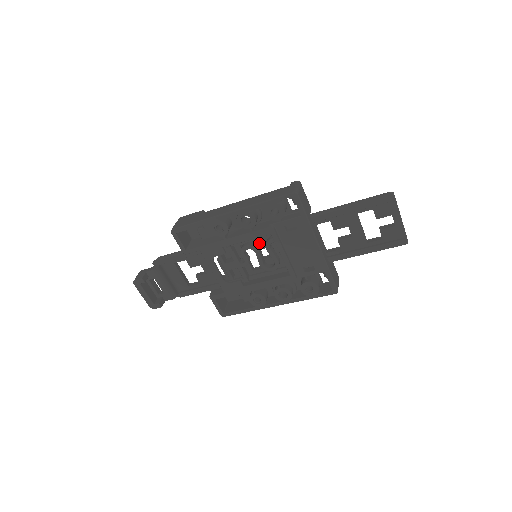
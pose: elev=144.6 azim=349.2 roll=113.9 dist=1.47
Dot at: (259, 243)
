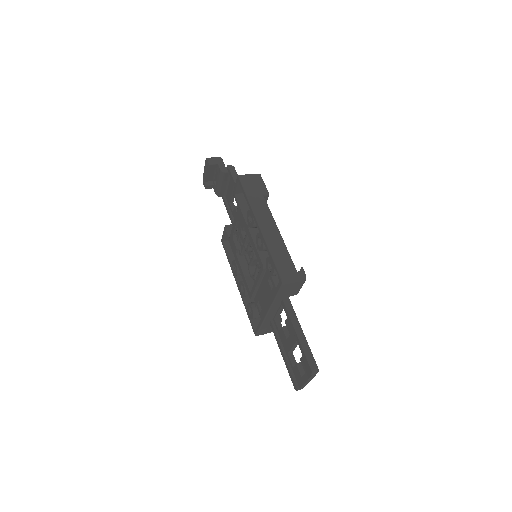
Dot at: occluded
